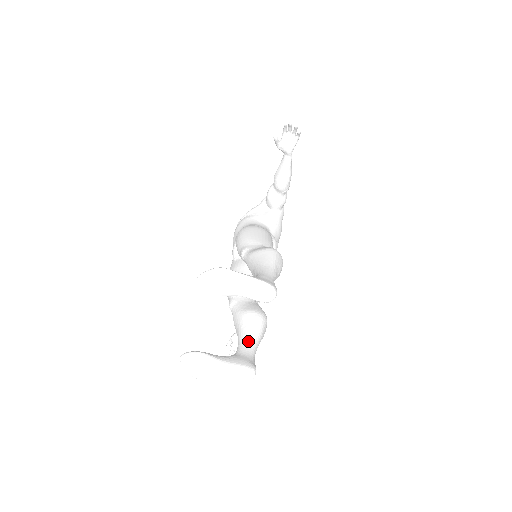
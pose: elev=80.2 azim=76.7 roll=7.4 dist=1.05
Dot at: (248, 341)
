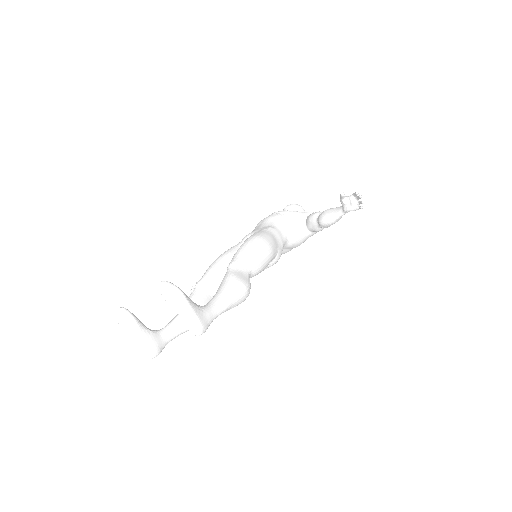
Dot at: (176, 328)
